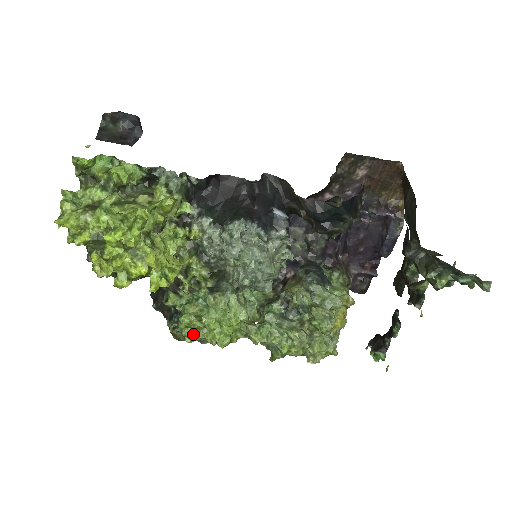
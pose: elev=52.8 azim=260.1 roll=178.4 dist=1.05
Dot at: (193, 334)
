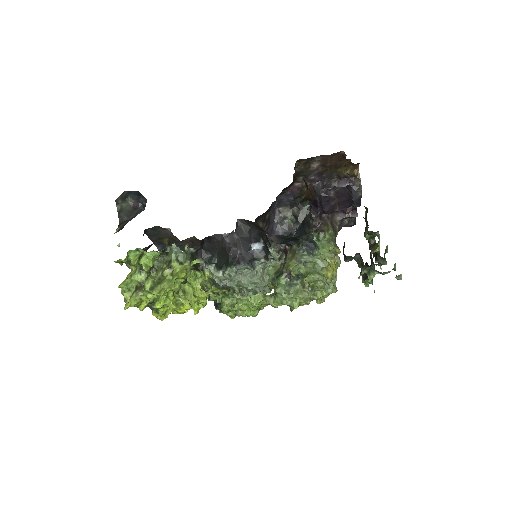
Dot at: (234, 314)
